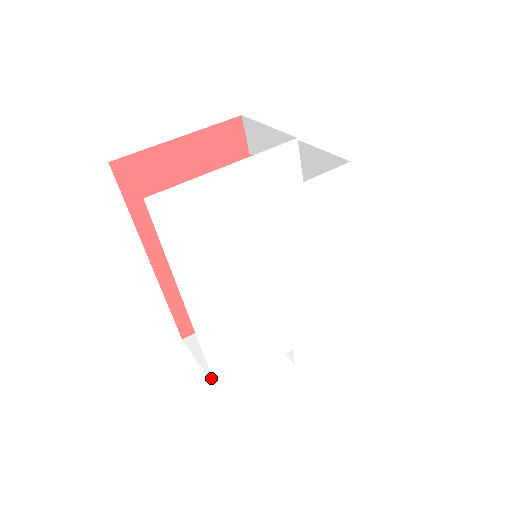
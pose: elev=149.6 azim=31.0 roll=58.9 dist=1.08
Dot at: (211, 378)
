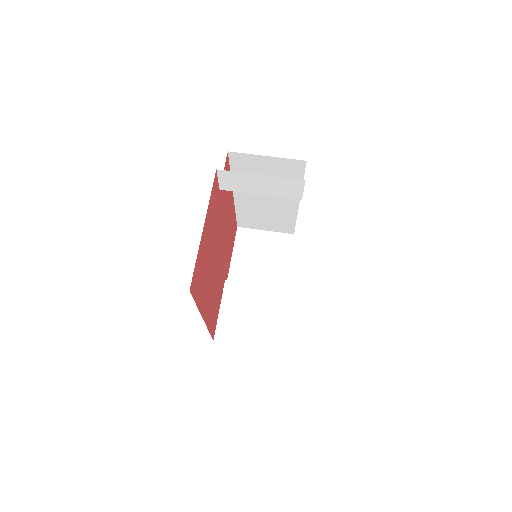
Dot at: (265, 347)
